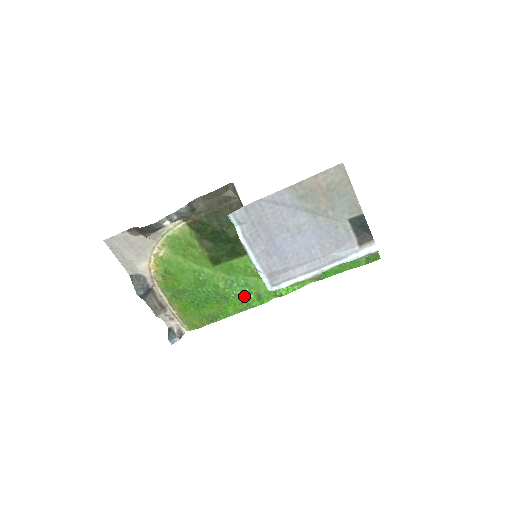
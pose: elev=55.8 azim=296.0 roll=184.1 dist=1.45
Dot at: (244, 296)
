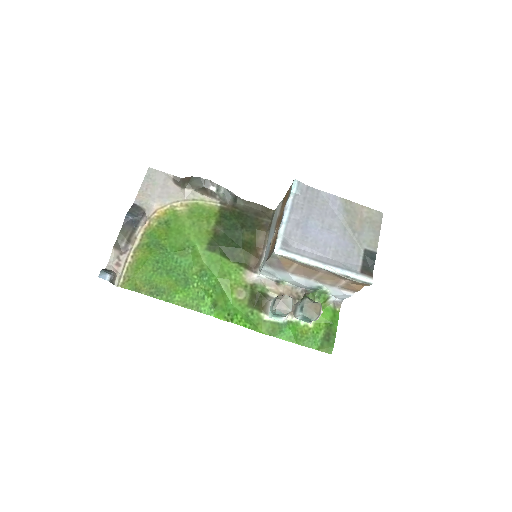
Dot at: (203, 294)
